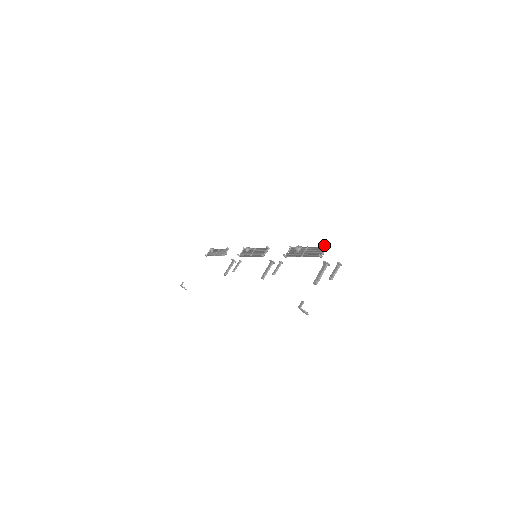
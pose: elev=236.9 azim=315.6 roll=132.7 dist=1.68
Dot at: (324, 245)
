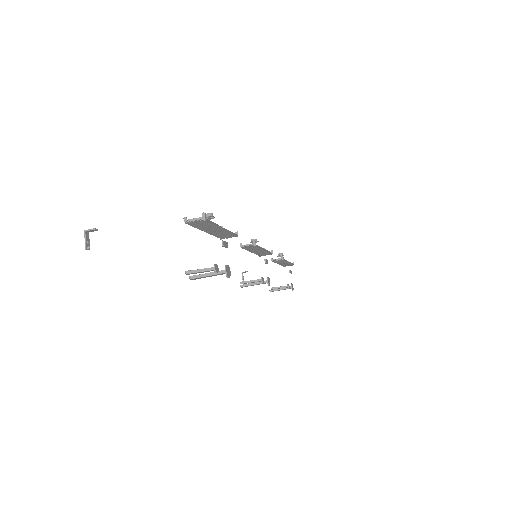
Dot at: (203, 213)
